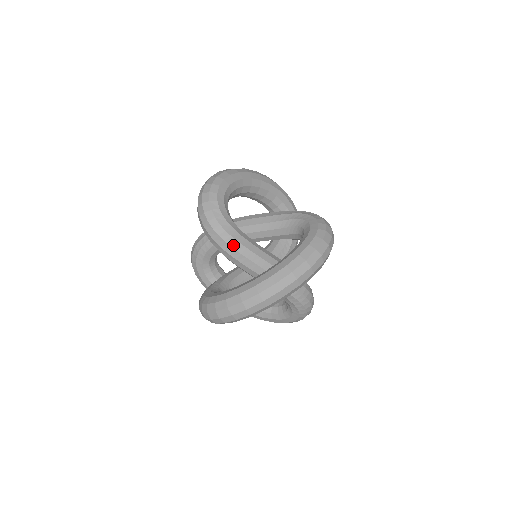
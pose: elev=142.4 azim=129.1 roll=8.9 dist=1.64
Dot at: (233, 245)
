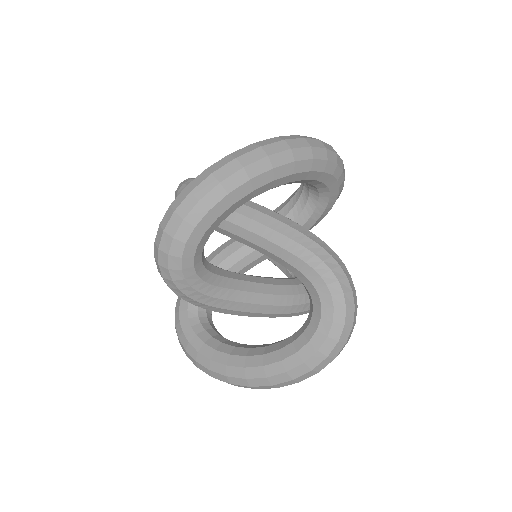
Dot at: occluded
